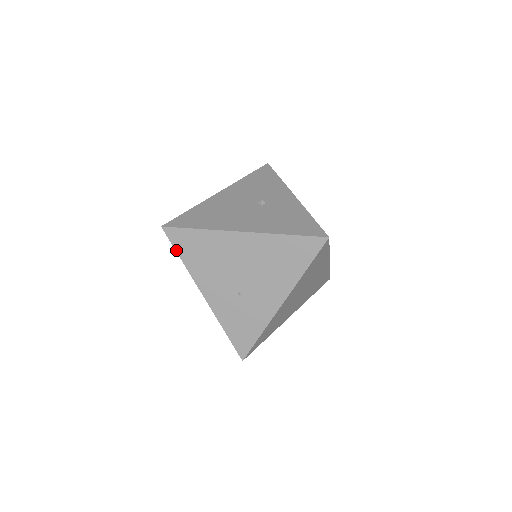
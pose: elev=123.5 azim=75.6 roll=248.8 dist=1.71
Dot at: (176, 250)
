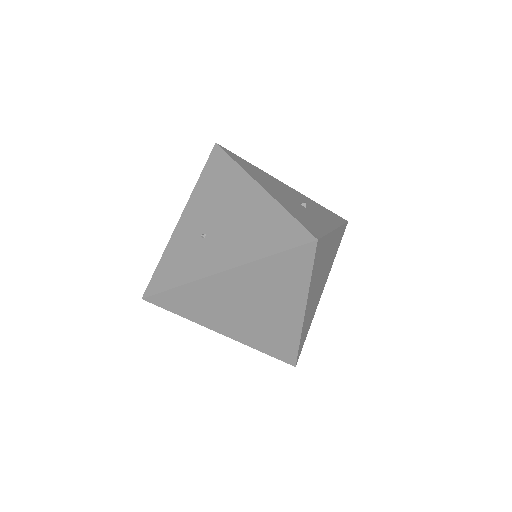
Dot at: (205, 167)
